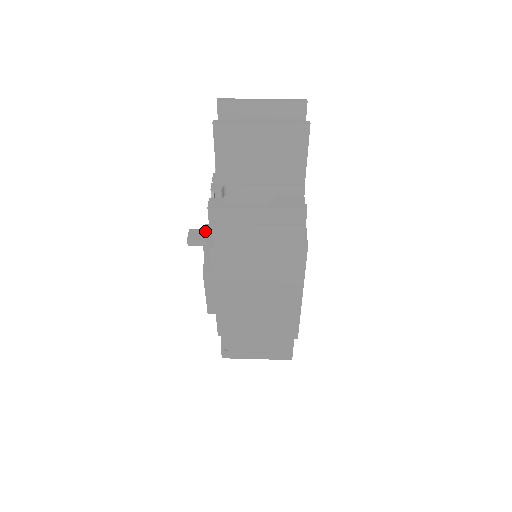
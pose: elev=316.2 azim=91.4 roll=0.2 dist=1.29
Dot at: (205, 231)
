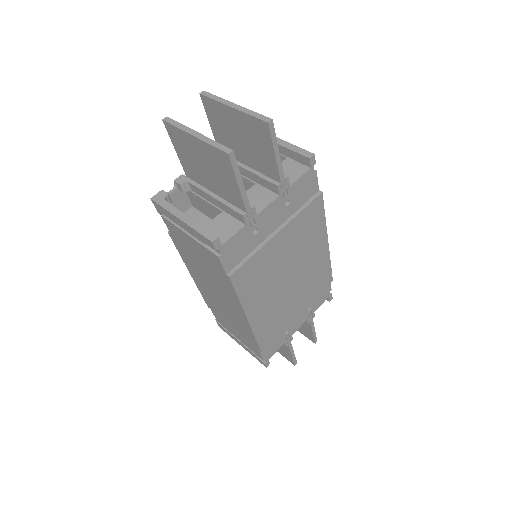
Dot at: occluded
